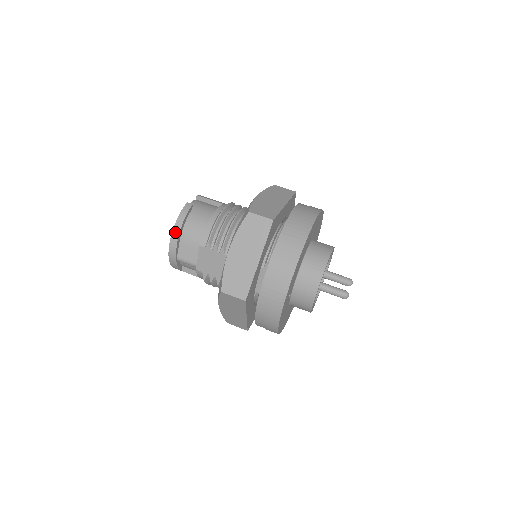
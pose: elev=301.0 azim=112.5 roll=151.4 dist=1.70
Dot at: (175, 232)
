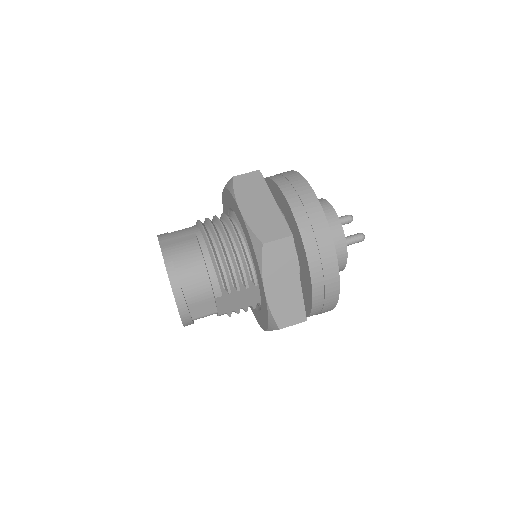
Dot at: (180, 304)
